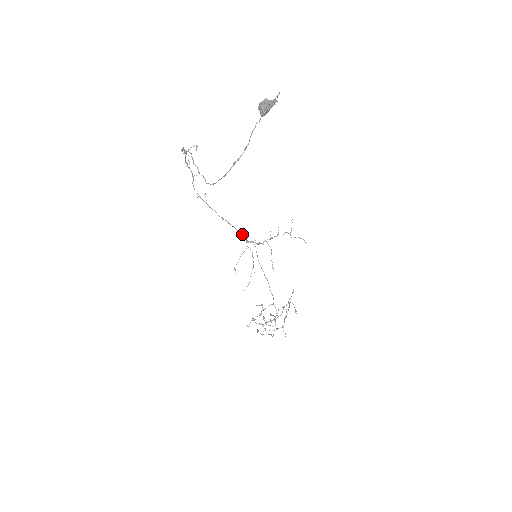
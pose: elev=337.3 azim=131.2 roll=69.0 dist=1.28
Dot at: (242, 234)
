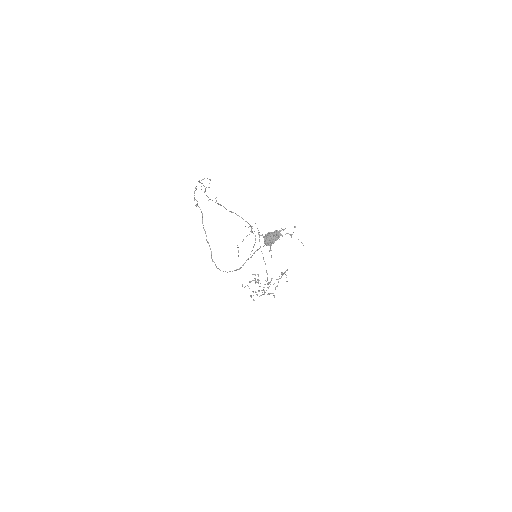
Dot at: occluded
